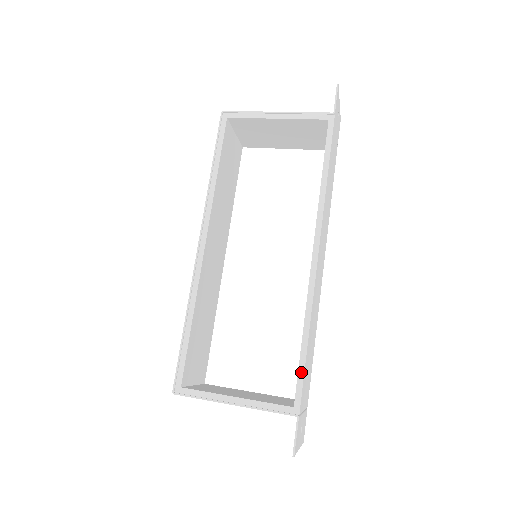
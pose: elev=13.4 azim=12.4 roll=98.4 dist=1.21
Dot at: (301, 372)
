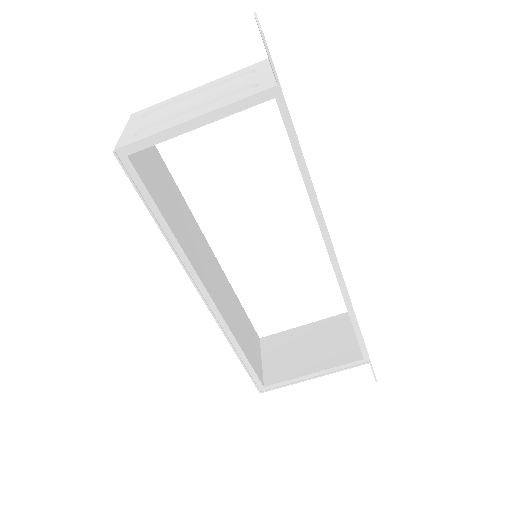
Dot at: (360, 339)
